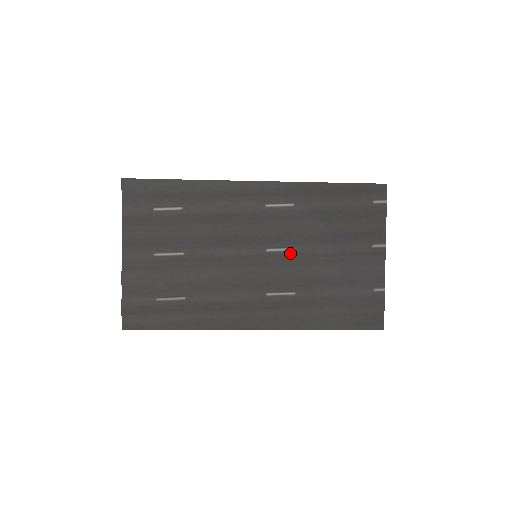
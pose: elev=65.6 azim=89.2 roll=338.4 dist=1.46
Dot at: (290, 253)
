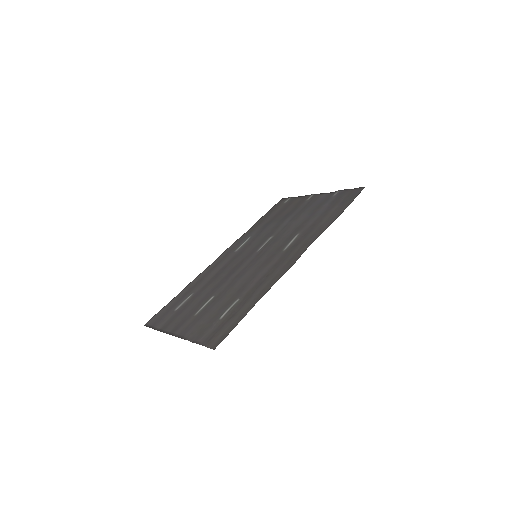
Dot at: (272, 238)
